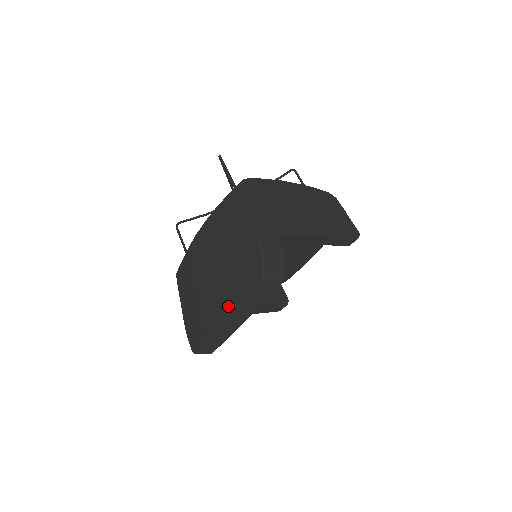
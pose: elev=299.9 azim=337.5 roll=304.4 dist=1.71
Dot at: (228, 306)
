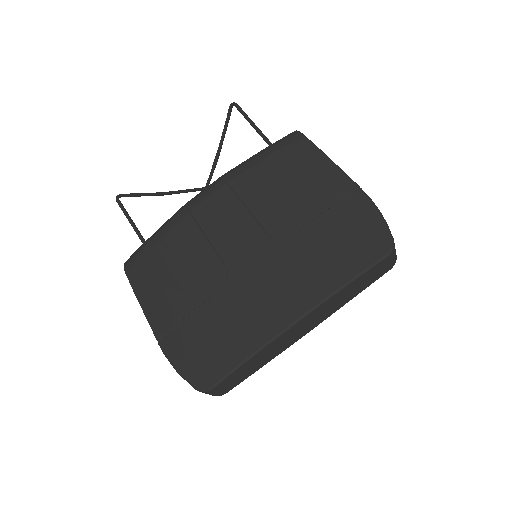
Dot at: (315, 293)
